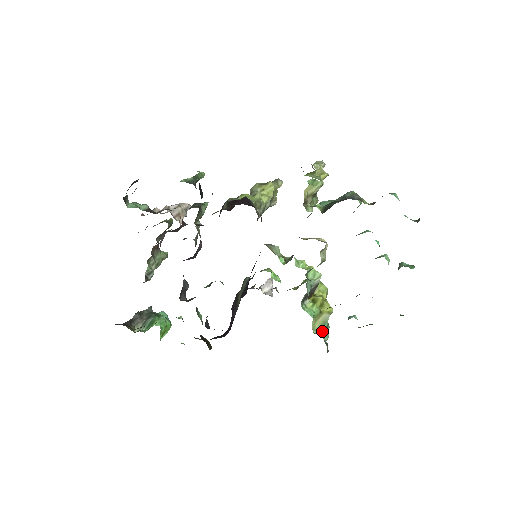
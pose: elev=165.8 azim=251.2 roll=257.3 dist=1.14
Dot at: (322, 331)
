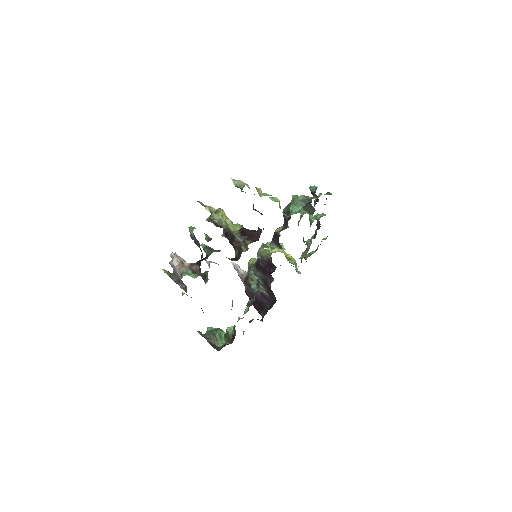
Dot at: (298, 271)
